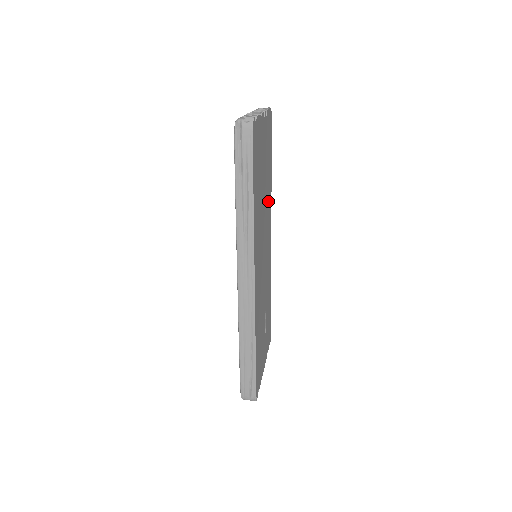
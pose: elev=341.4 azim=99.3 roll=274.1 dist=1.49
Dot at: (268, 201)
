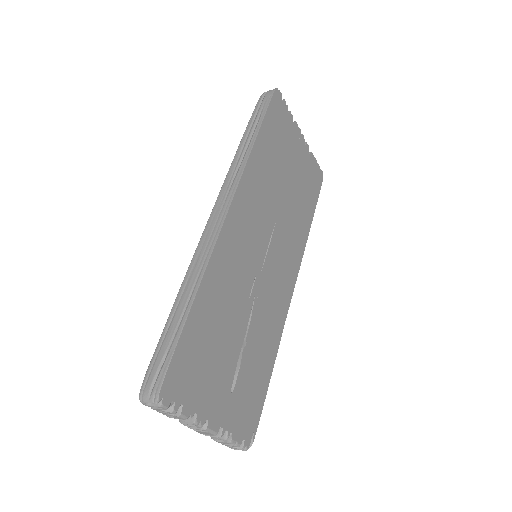
Dot at: (295, 232)
